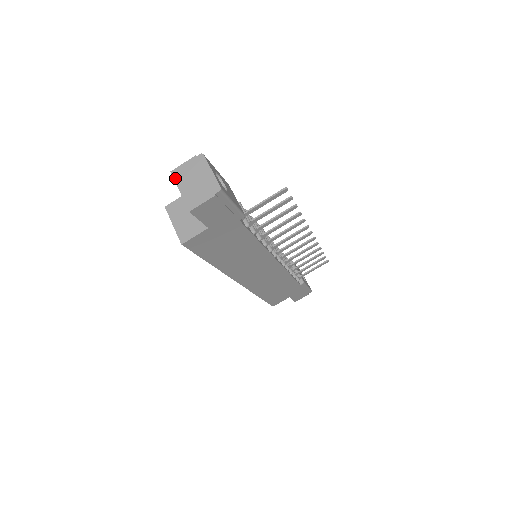
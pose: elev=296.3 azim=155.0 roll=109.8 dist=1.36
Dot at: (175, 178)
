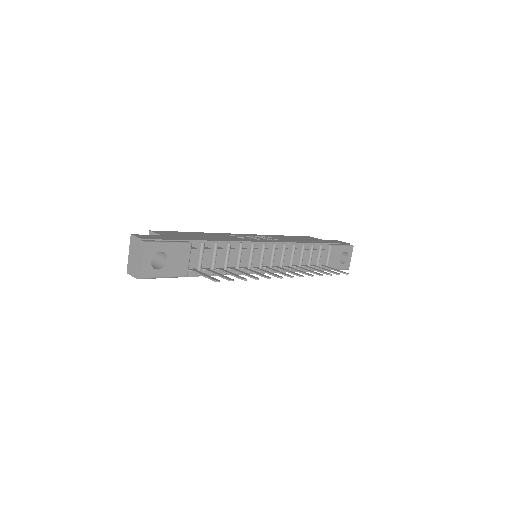
Dot at: (130, 242)
